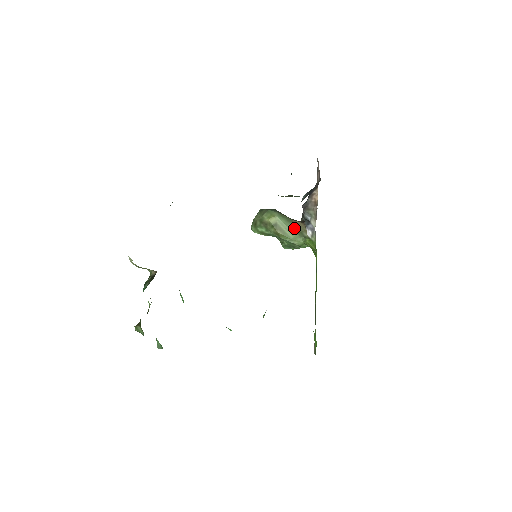
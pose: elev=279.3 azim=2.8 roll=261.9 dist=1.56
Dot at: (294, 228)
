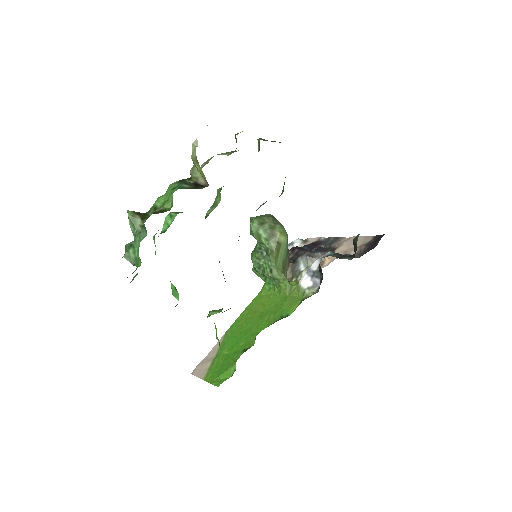
Dot at: (284, 260)
